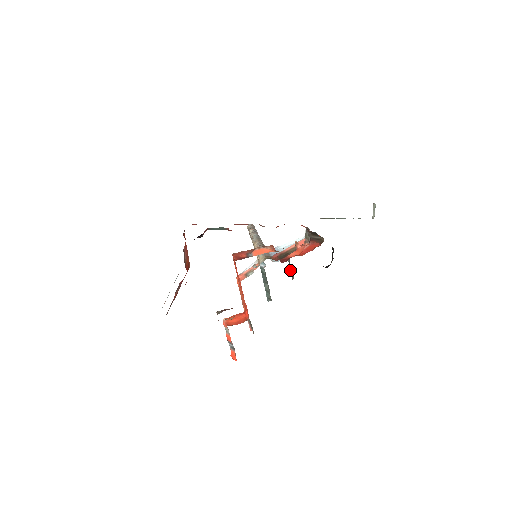
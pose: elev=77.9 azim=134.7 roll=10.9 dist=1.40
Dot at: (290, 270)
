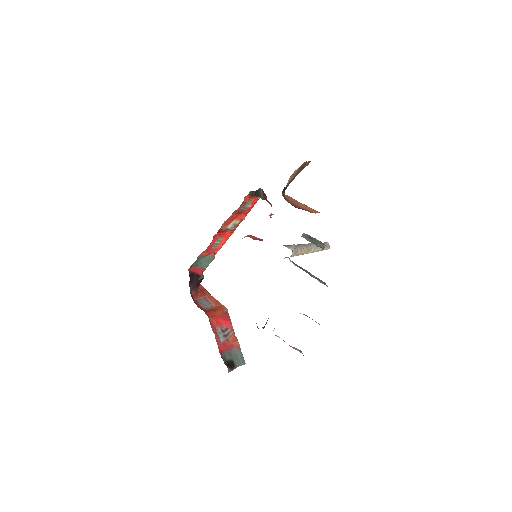
Dot at: (314, 242)
